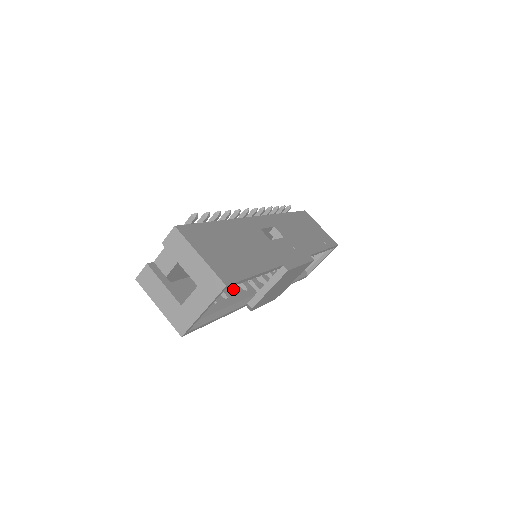
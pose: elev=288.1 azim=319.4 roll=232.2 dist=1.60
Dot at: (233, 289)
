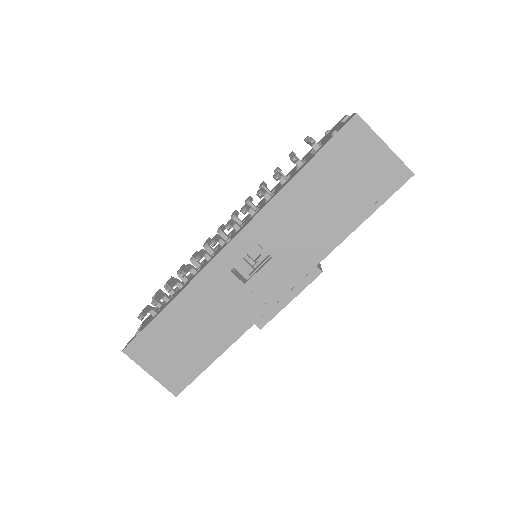
Dot at: occluded
